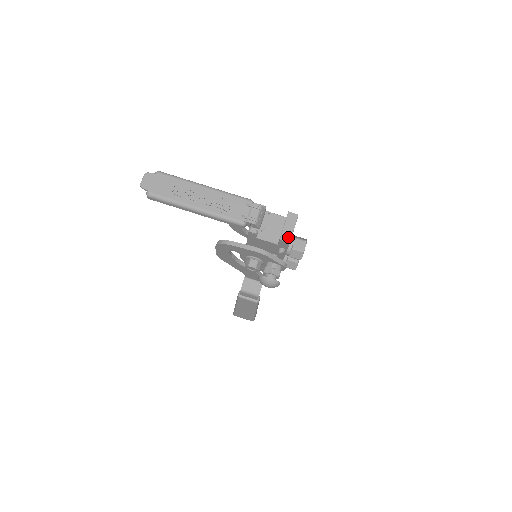
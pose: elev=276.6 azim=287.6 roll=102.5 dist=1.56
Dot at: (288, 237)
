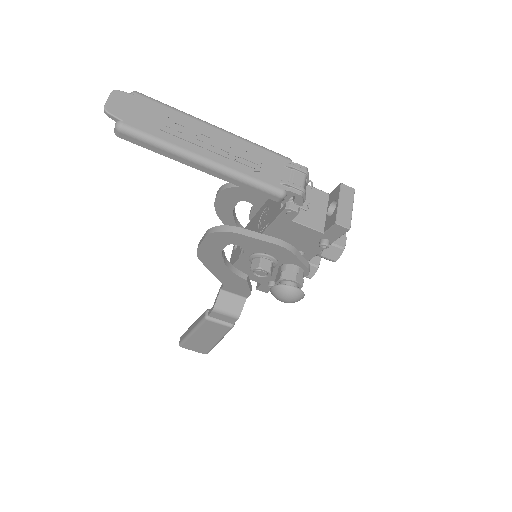
Dot at: (347, 221)
